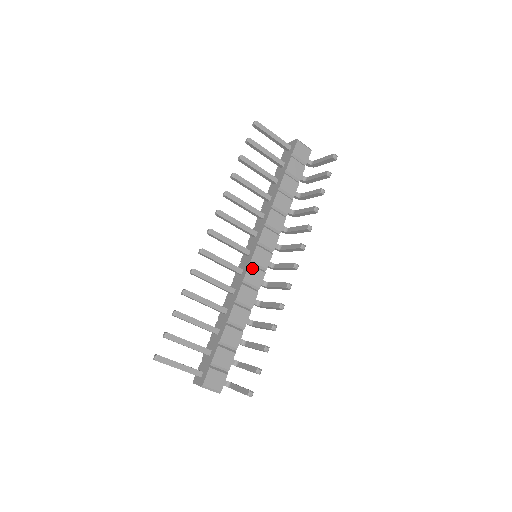
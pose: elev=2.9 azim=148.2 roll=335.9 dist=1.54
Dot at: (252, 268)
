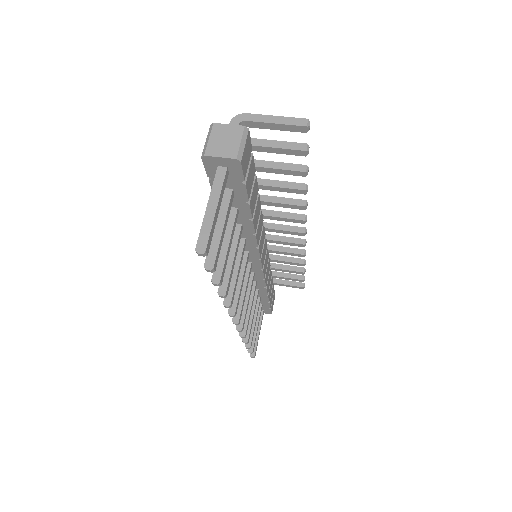
Dot at: (264, 267)
